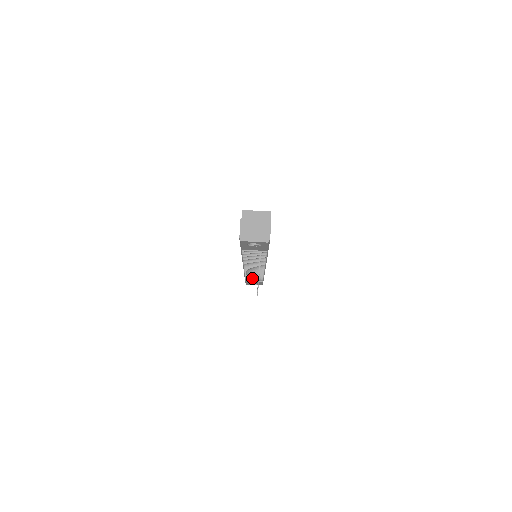
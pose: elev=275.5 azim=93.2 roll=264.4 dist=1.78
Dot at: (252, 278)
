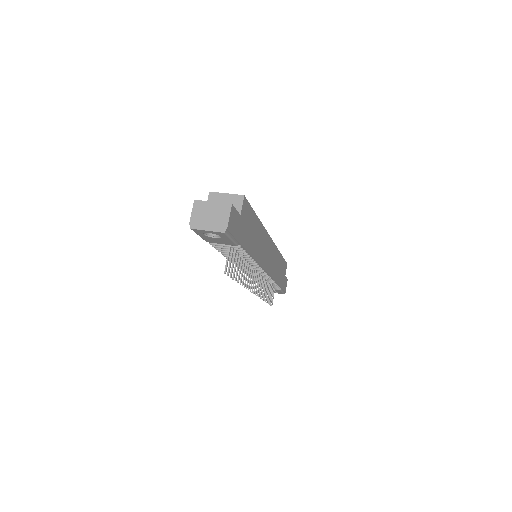
Dot at: occluded
